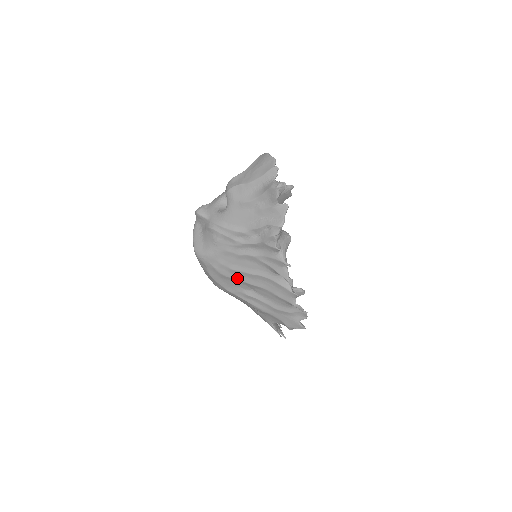
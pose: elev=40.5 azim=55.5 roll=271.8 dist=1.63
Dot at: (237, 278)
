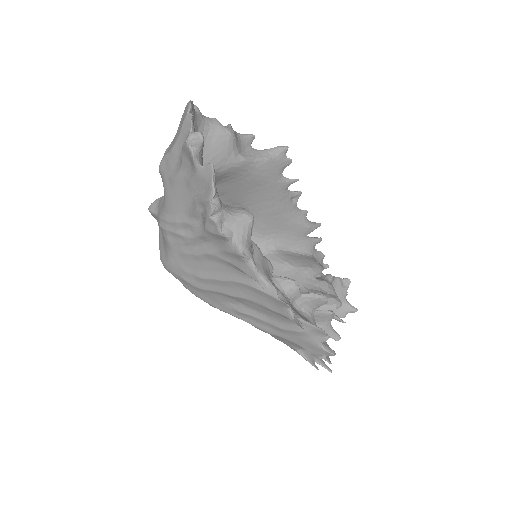
Dot at: (213, 289)
